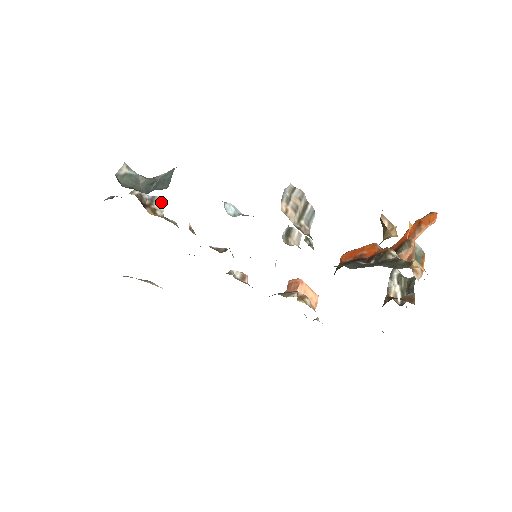
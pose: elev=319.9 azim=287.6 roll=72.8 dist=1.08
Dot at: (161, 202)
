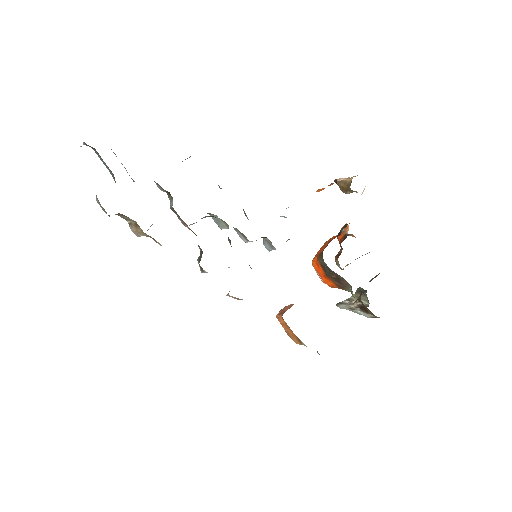
Dot at: occluded
